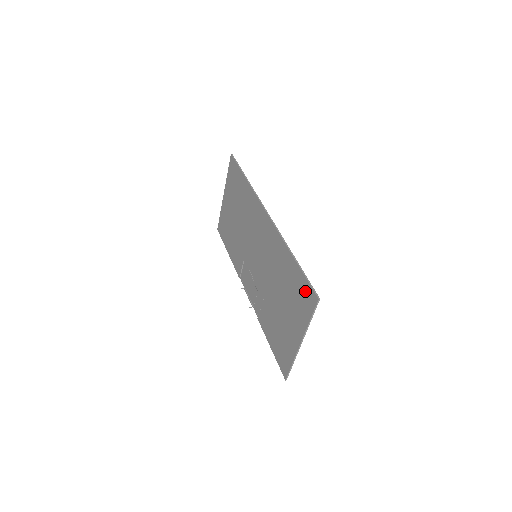
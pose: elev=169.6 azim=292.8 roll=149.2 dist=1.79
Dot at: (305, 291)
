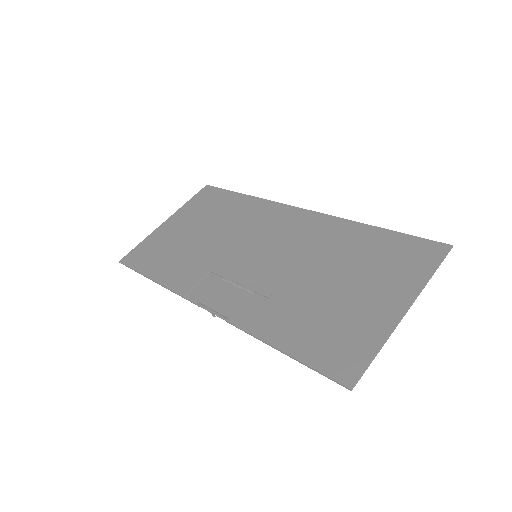
Dot at: (414, 248)
